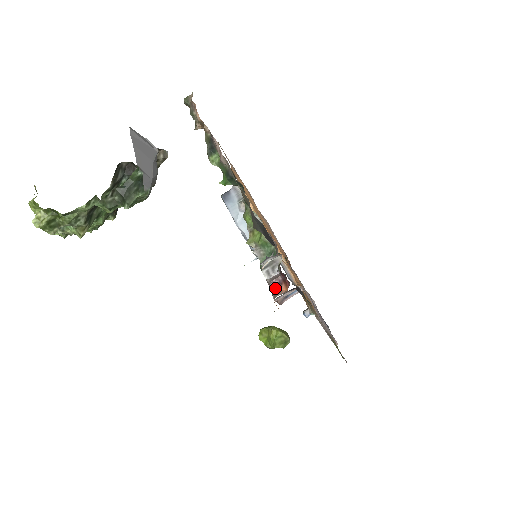
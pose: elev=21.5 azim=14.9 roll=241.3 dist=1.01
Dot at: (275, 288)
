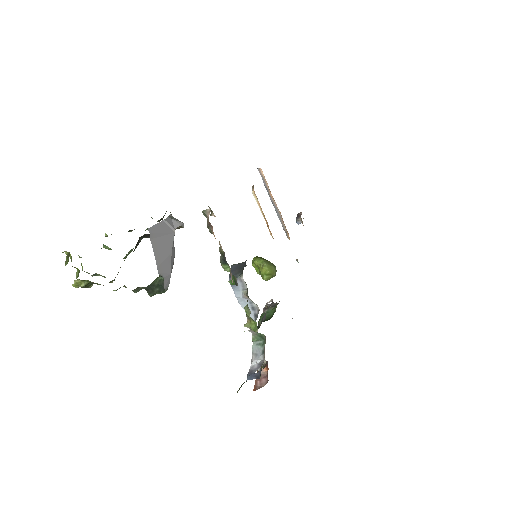
Dot at: occluded
